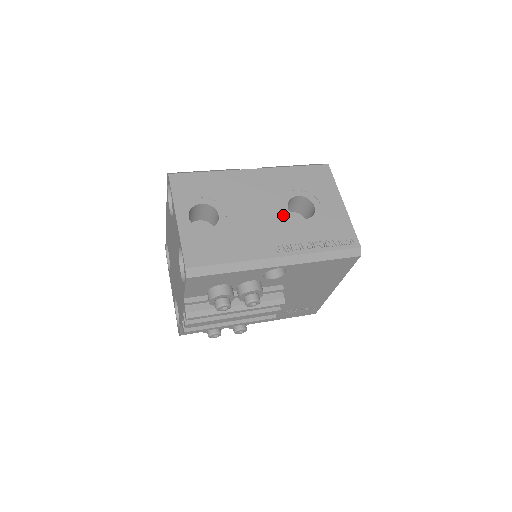
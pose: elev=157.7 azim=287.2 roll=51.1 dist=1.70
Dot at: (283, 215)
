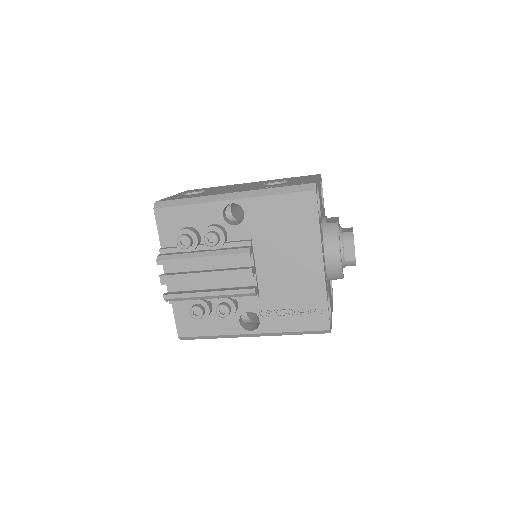
Dot at: occluded
